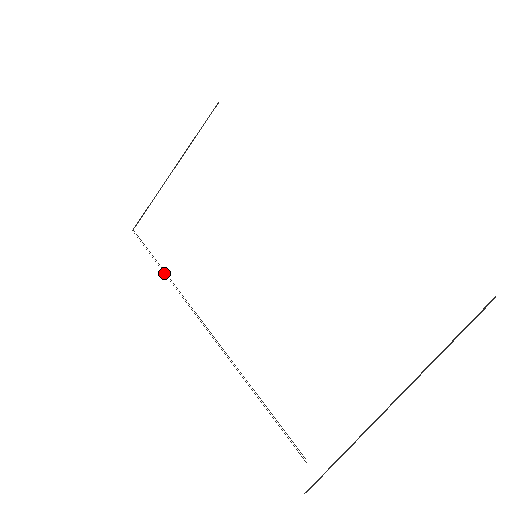
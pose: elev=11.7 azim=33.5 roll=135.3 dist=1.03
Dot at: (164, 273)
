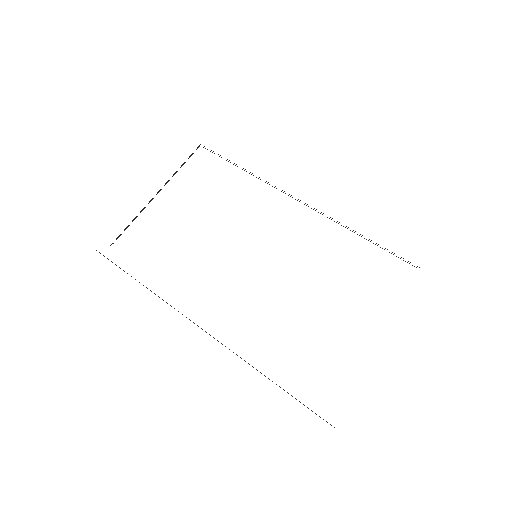
Dot at: occluded
